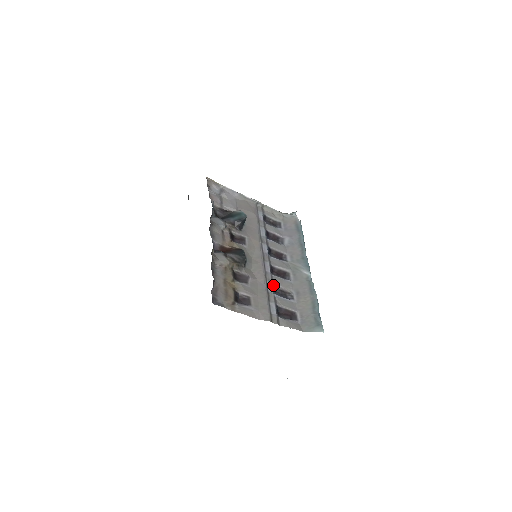
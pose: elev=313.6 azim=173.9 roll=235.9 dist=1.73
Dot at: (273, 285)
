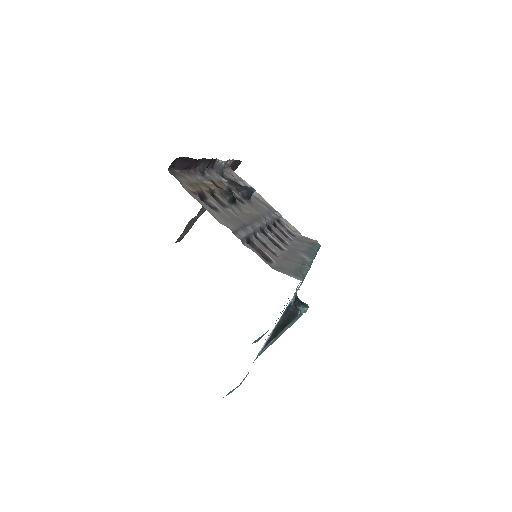
Dot at: (256, 234)
